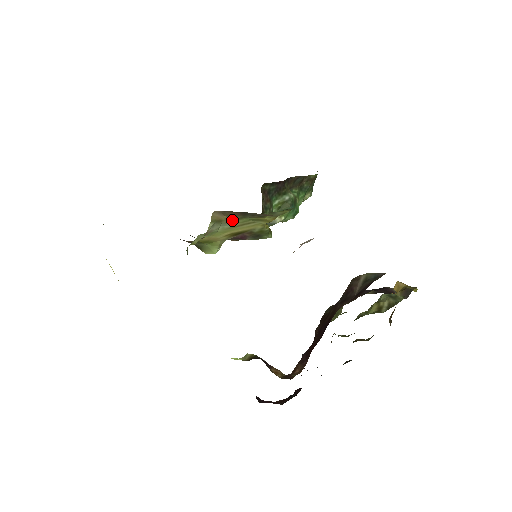
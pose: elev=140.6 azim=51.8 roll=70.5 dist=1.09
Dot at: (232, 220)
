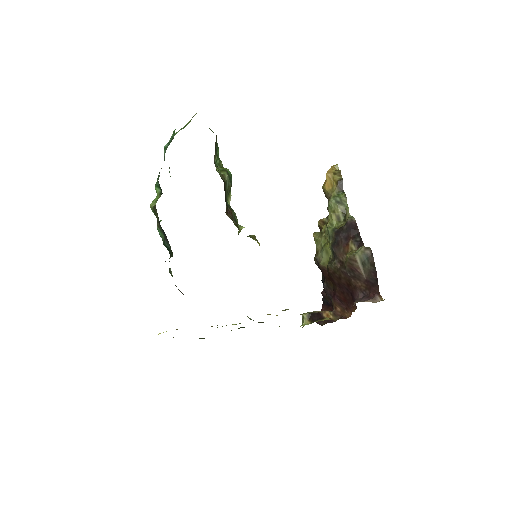
Dot at: occluded
